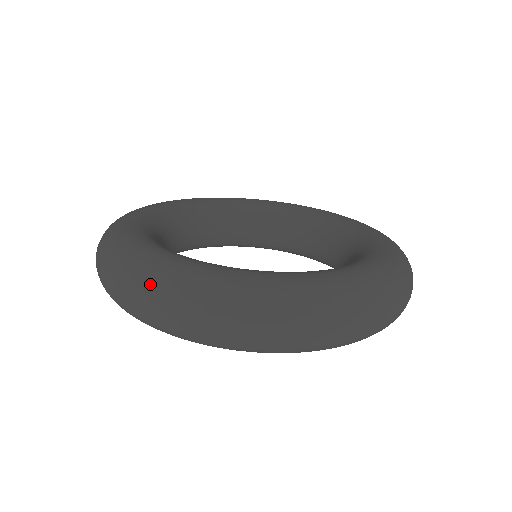
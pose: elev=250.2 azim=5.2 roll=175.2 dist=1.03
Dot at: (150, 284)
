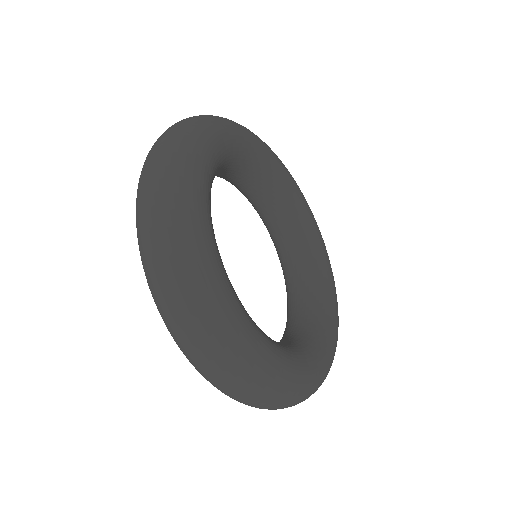
Dot at: (277, 398)
